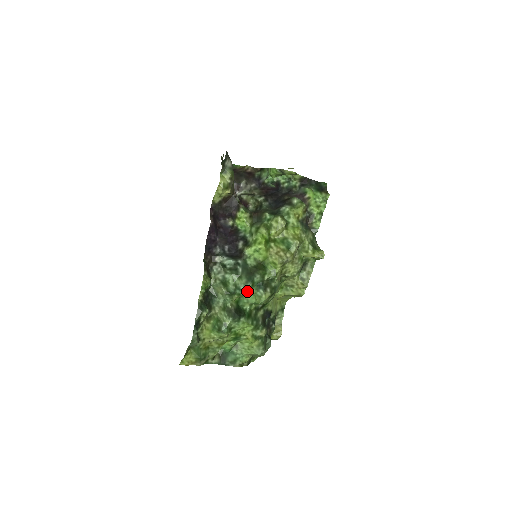
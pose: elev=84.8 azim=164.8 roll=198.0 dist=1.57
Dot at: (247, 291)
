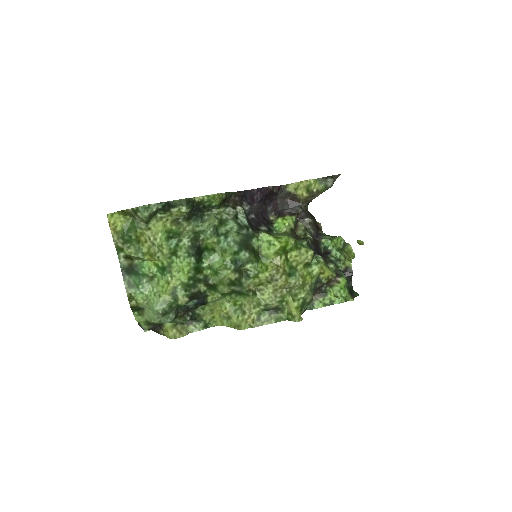
Dot at: (227, 248)
